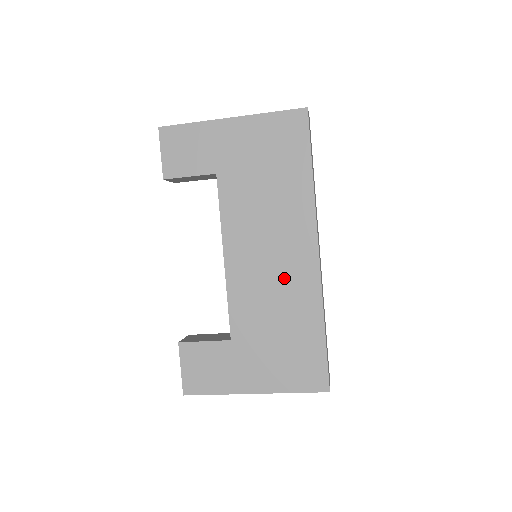
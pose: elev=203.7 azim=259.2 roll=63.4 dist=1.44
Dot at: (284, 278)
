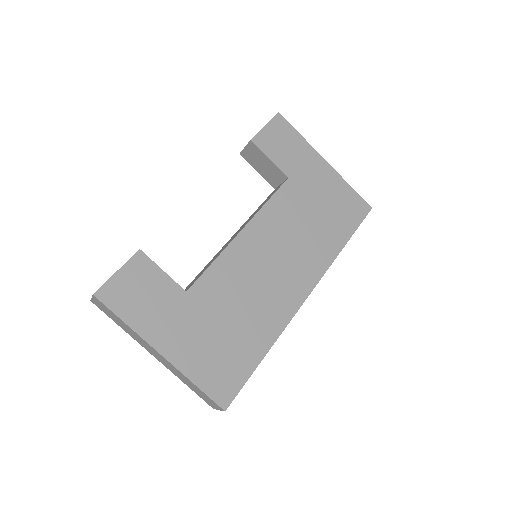
Dot at: (270, 288)
